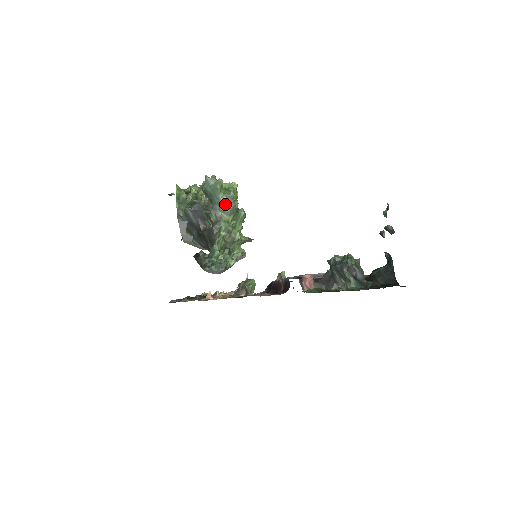
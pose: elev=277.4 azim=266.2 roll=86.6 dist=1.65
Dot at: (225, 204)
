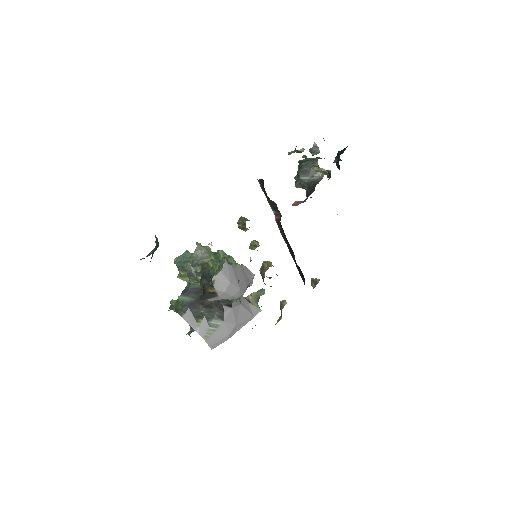
Dot at: (199, 254)
